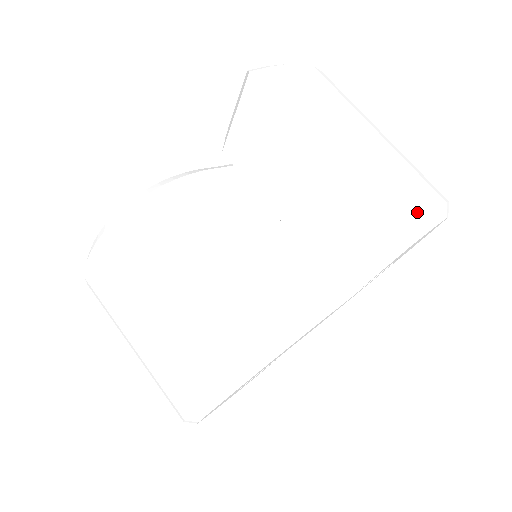
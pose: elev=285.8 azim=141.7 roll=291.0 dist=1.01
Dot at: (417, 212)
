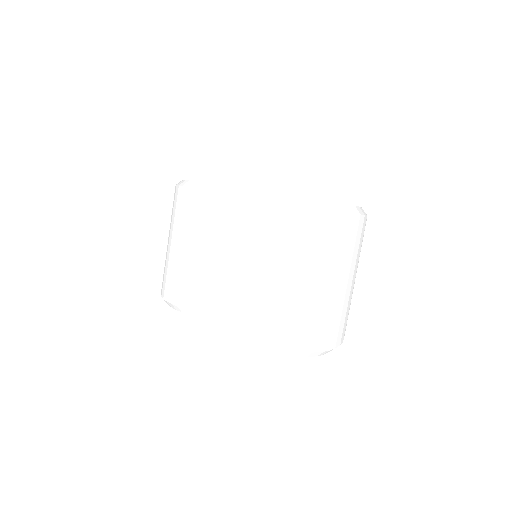
Dot at: (250, 341)
